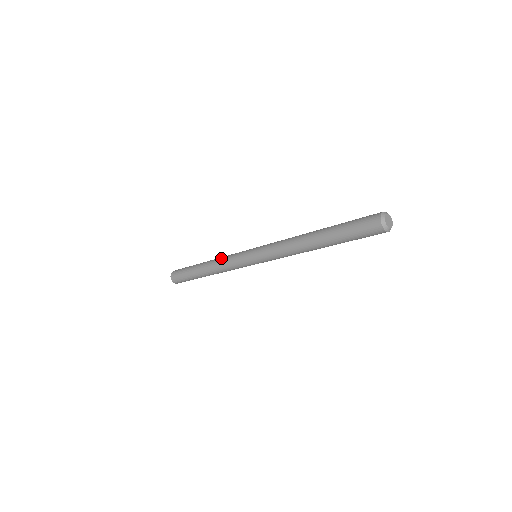
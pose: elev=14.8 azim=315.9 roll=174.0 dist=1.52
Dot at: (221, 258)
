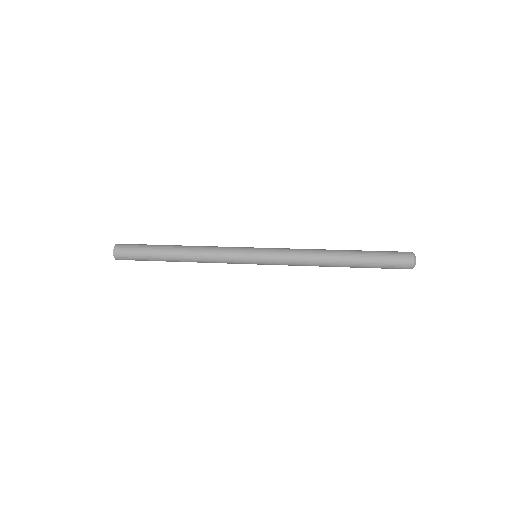
Dot at: (208, 247)
